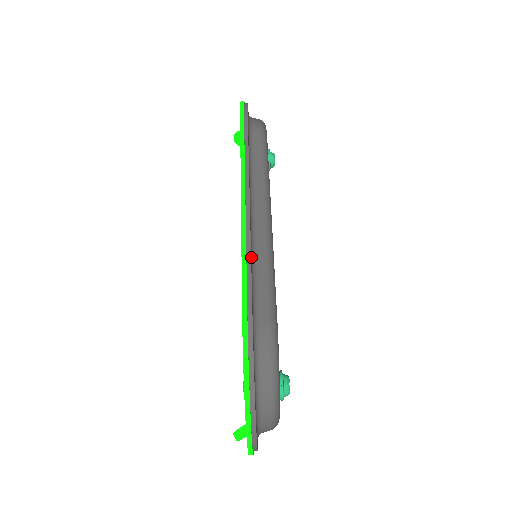
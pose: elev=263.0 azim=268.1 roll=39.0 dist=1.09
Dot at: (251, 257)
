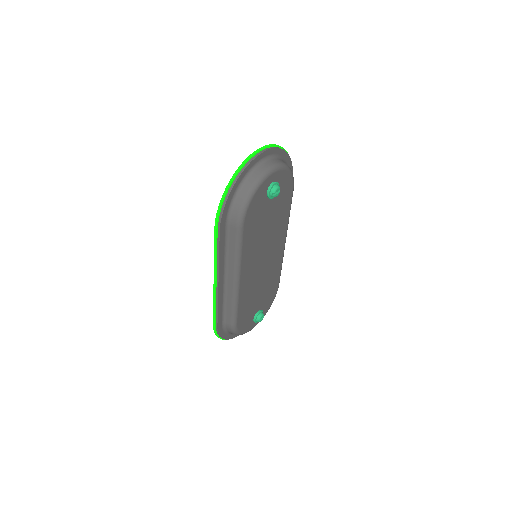
Dot at: occluded
